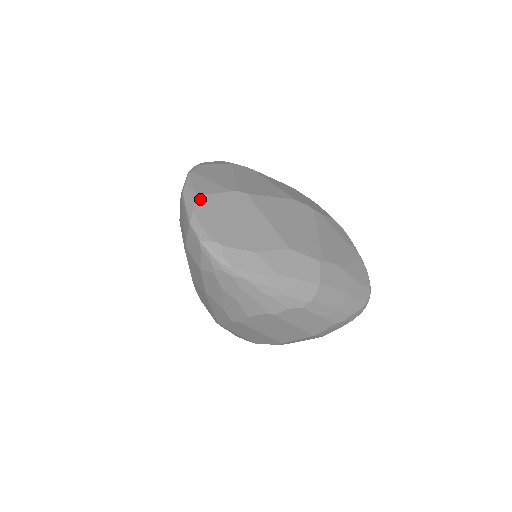
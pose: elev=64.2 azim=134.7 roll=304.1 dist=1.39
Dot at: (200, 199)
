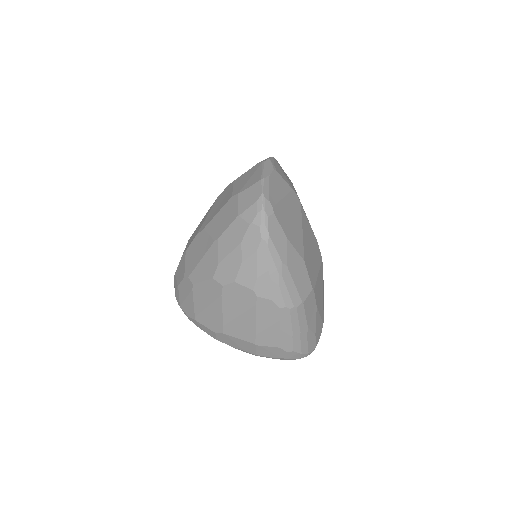
Dot at: (276, 174)
